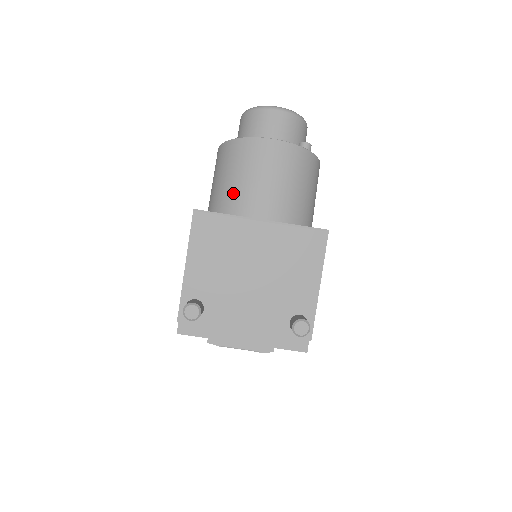
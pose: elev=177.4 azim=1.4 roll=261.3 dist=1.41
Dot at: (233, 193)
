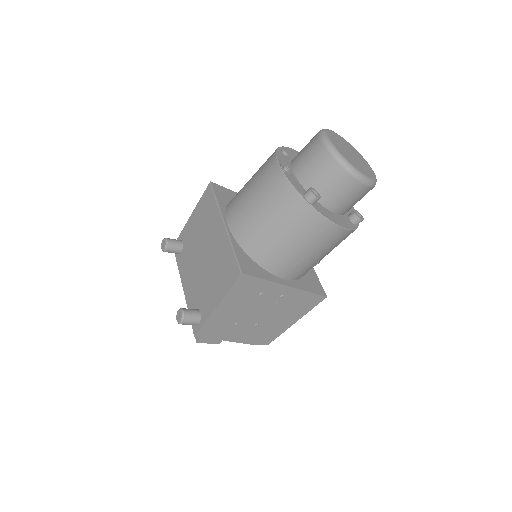
Dot at: (240, 190)
